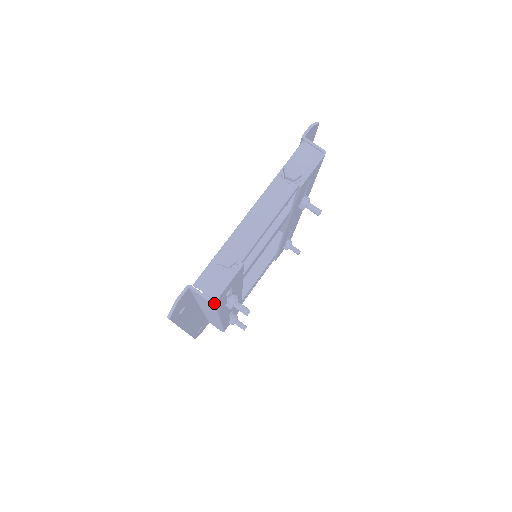
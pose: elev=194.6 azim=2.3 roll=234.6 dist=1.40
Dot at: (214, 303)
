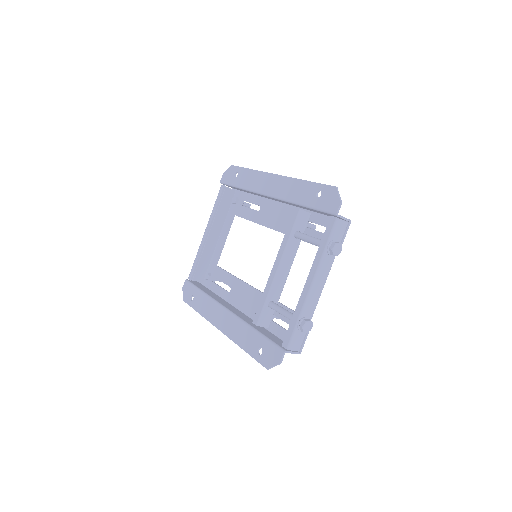
Dot at: (299, 353)
